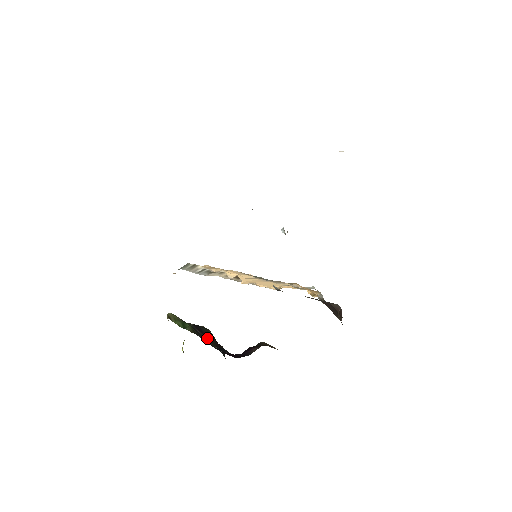
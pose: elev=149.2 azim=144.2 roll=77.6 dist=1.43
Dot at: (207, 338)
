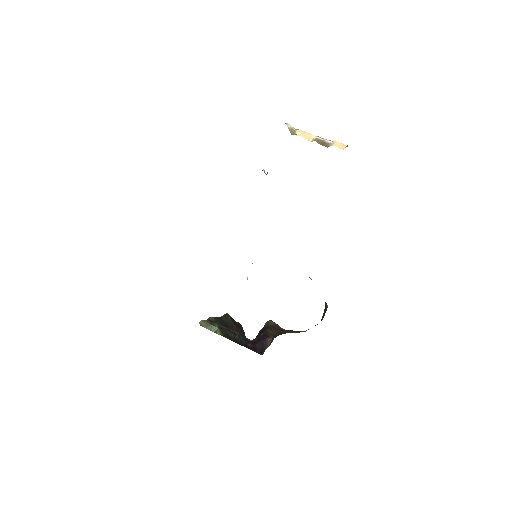
Dot at: (231, 329)
